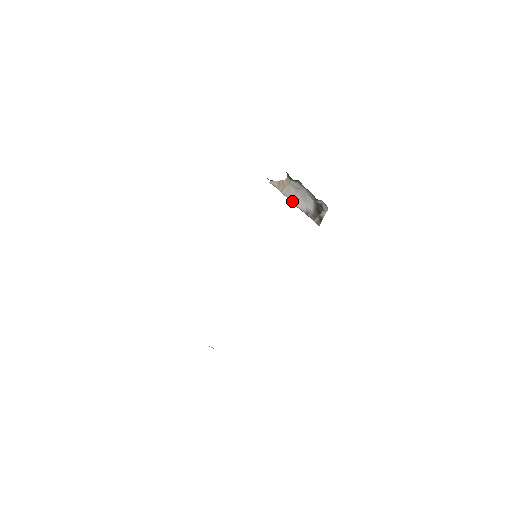
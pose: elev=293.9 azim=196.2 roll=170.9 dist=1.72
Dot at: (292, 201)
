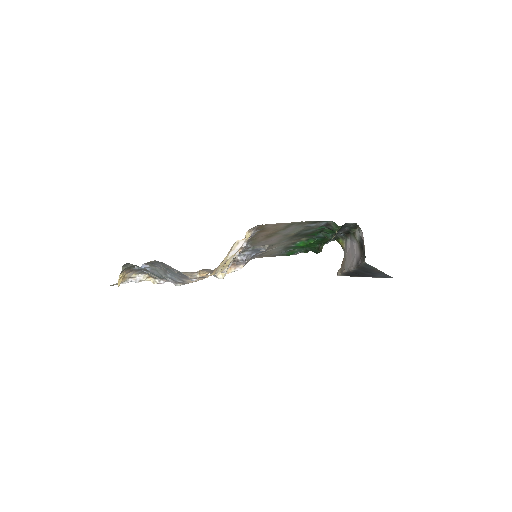
Dot at: (348, 268)
